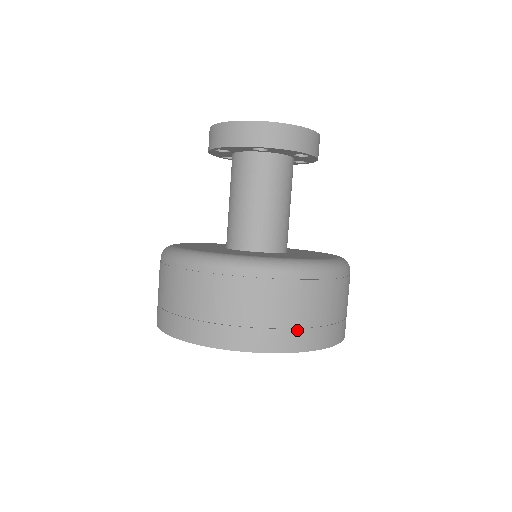
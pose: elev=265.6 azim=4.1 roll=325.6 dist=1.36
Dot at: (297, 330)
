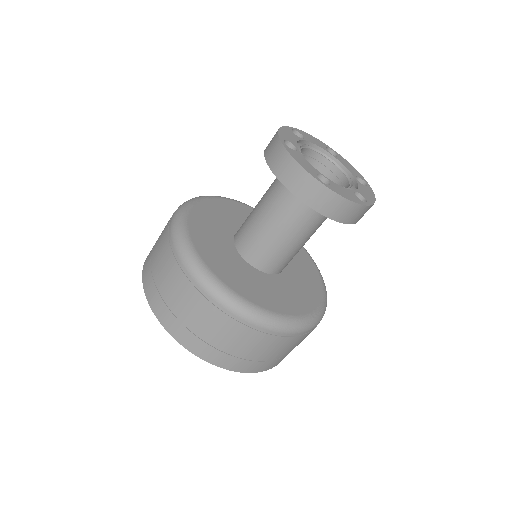
Dot at: (245, 360)
